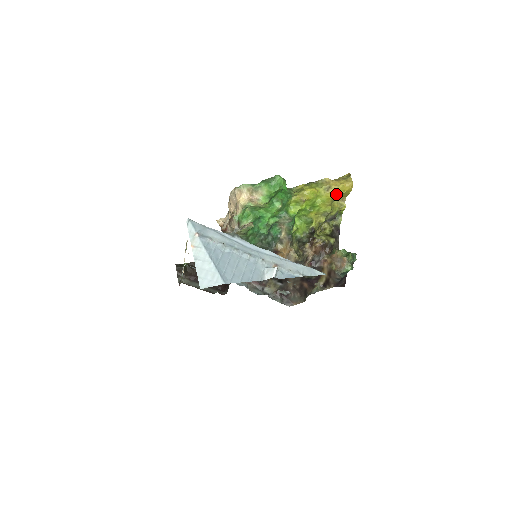
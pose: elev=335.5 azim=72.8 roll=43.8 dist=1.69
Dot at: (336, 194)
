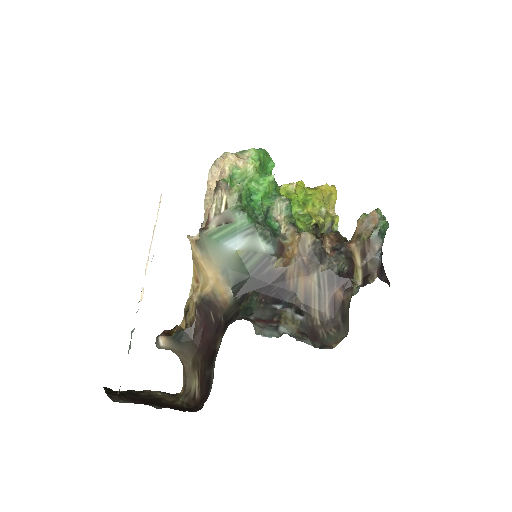
Dot at: (324, 193)
